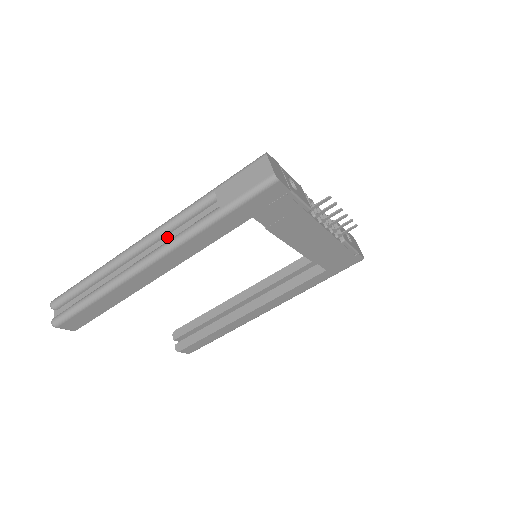
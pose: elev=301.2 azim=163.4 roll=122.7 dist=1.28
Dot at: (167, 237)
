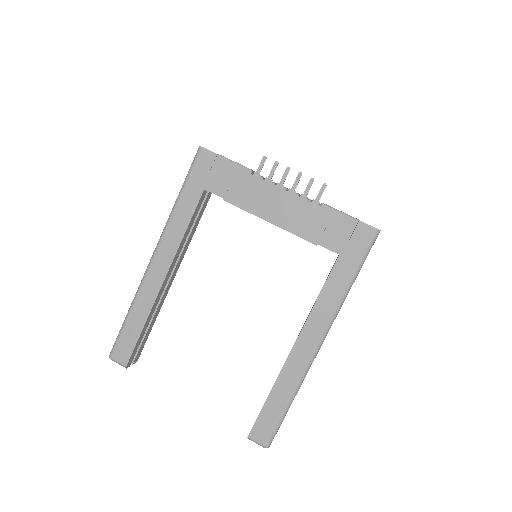
Dot at: occluded
